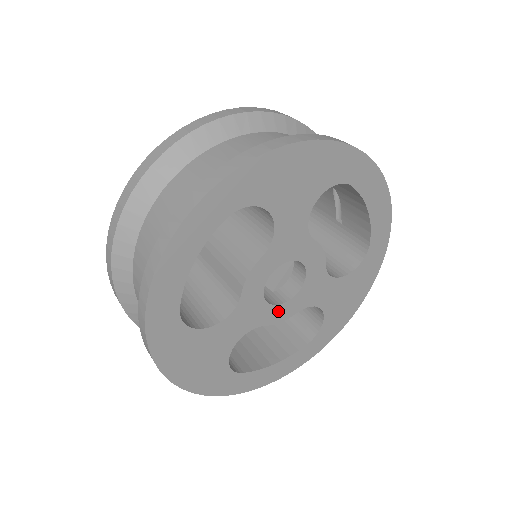
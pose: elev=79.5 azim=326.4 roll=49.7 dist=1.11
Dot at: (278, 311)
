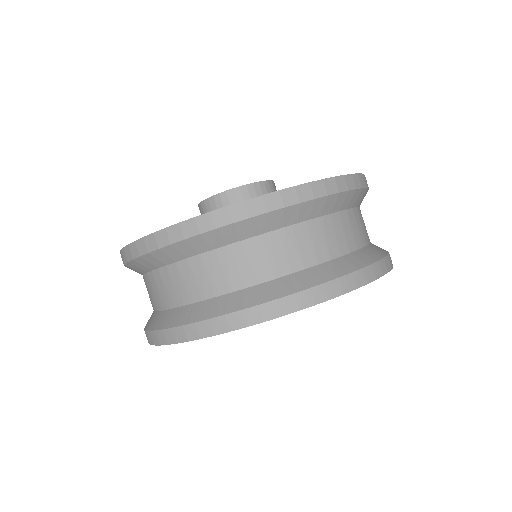
Dot at: occluded
